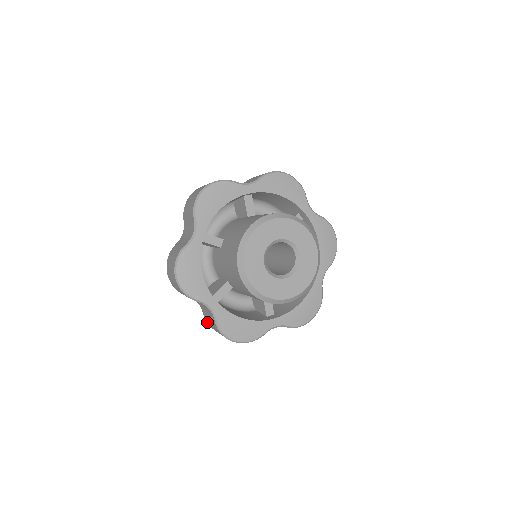
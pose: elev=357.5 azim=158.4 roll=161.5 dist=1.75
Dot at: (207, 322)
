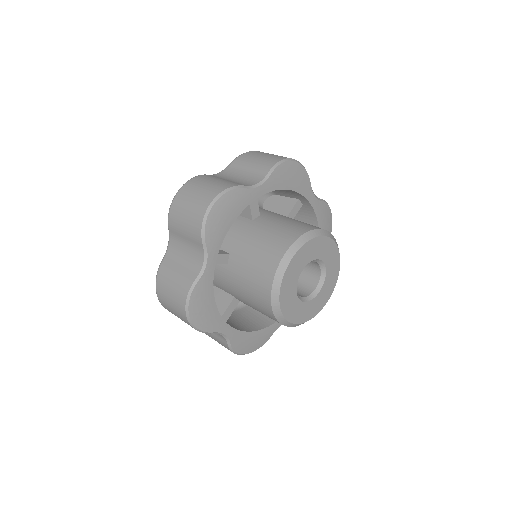
Dot at: occluded
